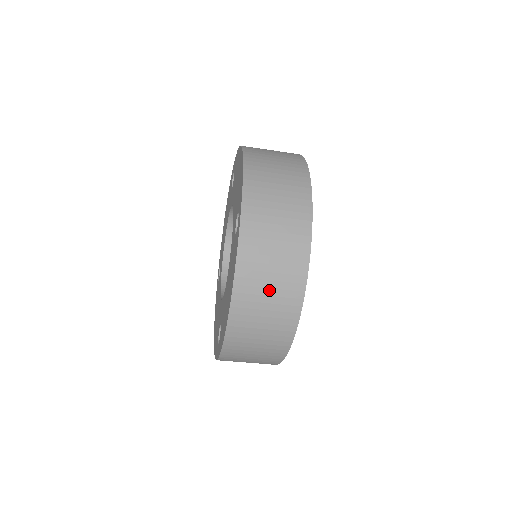
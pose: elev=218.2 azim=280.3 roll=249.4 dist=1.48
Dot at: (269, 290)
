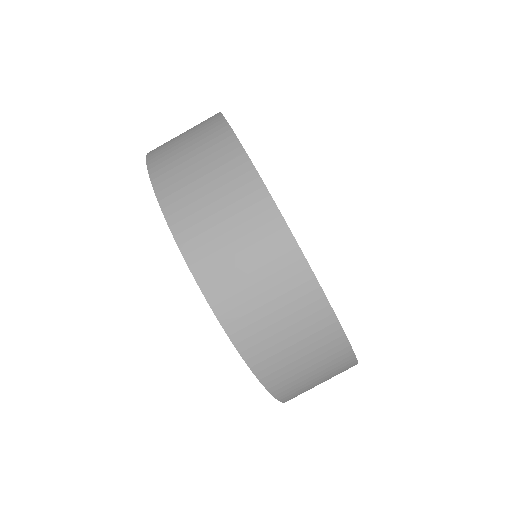
Dot at: (264, 295)
